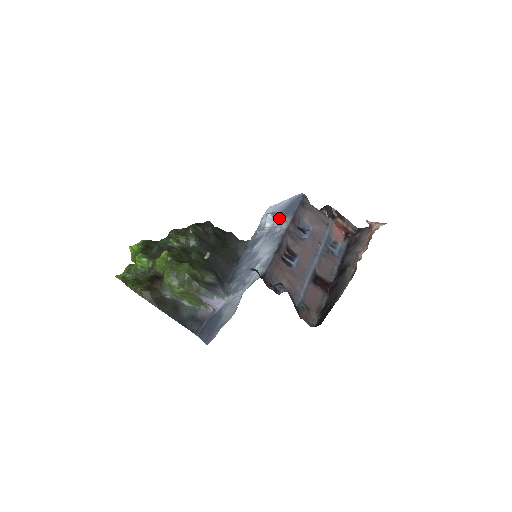
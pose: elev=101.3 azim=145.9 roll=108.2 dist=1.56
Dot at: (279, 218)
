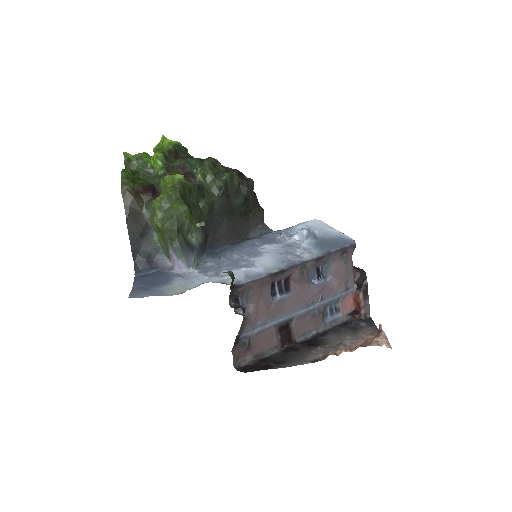
Dot at: (311, 242)
